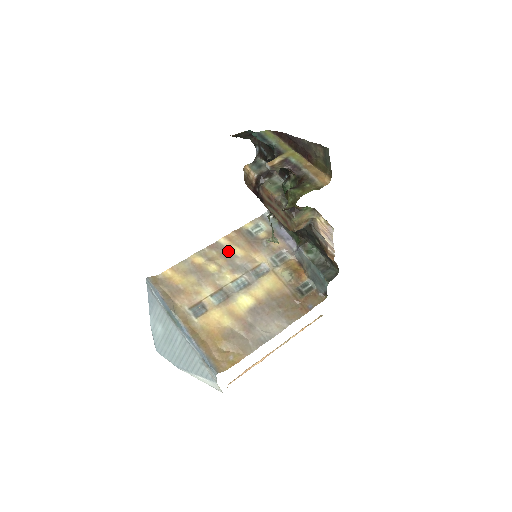
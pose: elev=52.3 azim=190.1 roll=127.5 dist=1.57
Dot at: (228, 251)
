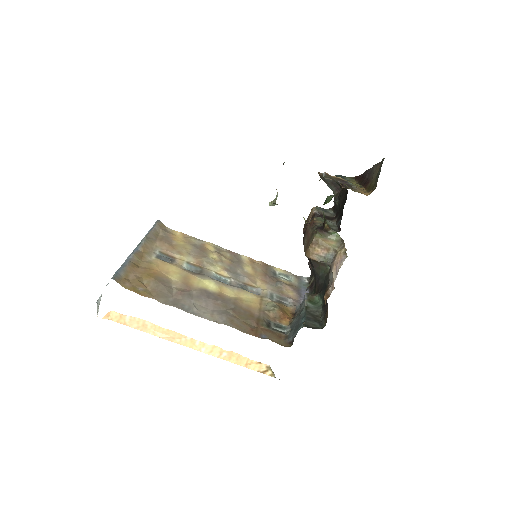
Dot at: (240, 262)
